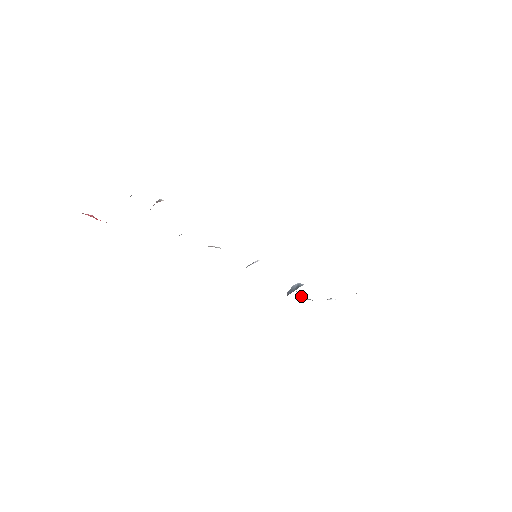
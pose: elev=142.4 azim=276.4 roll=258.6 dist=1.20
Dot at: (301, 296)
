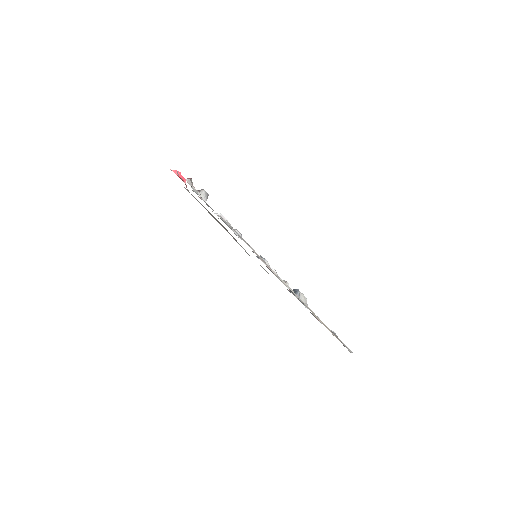
Dot at: (301, 299)
